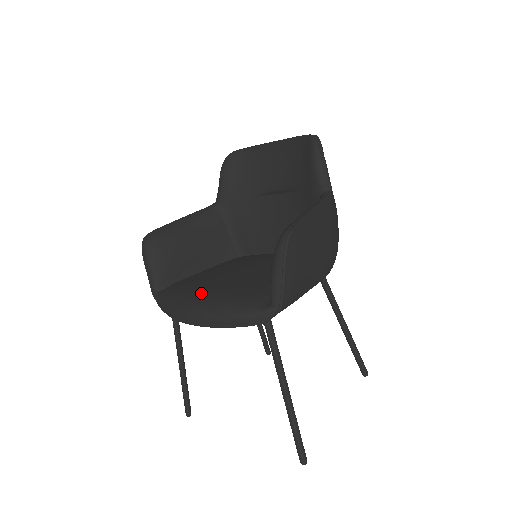
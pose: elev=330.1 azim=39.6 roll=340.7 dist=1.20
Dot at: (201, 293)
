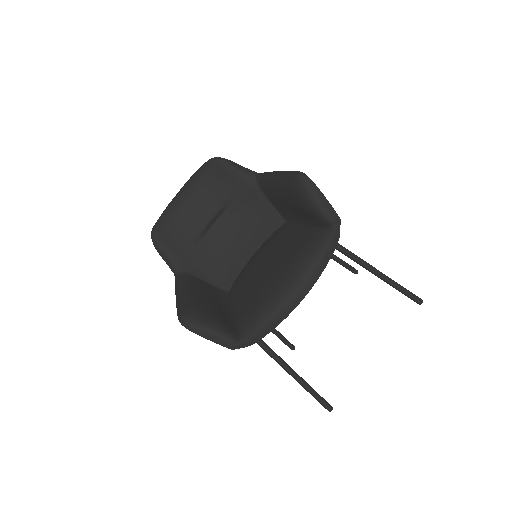
Dot at: (280, 282)
